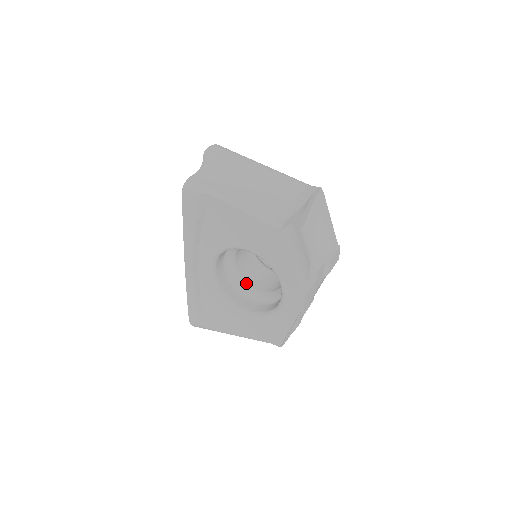
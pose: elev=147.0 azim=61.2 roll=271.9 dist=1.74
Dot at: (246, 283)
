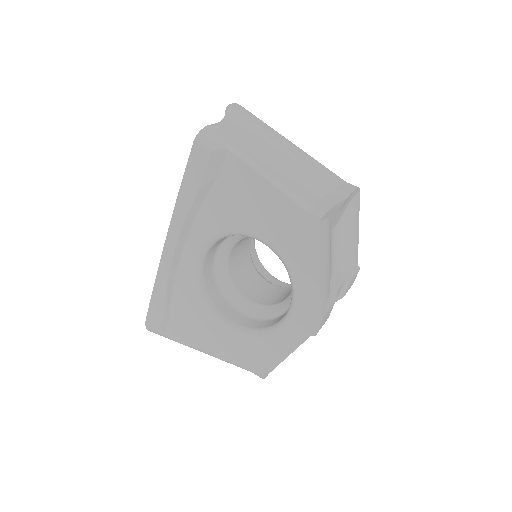
Dot at: (236, 287)
